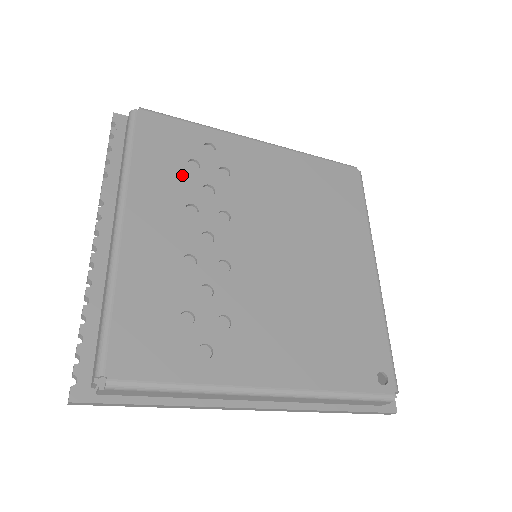
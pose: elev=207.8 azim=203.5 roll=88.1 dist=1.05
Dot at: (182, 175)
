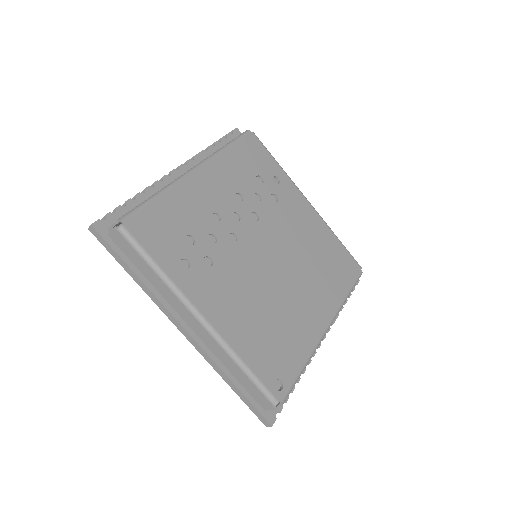
Dot at: (249, 178)
